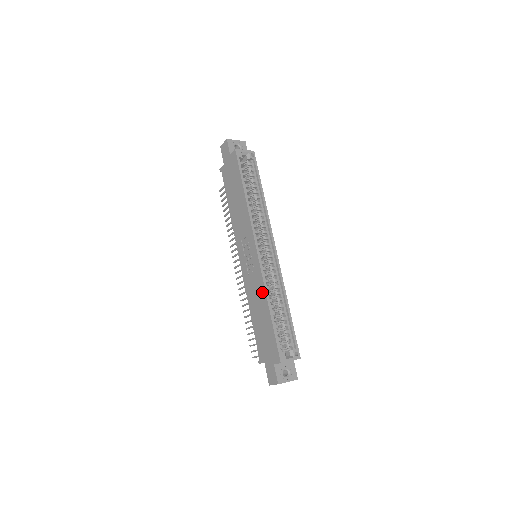
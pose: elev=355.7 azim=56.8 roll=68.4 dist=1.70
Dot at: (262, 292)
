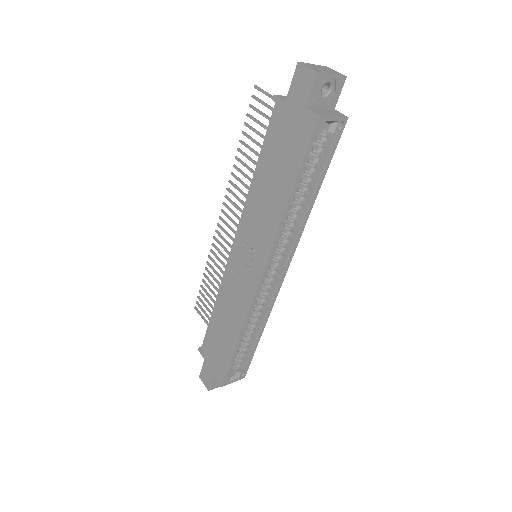
Dot at: (239, 320)
